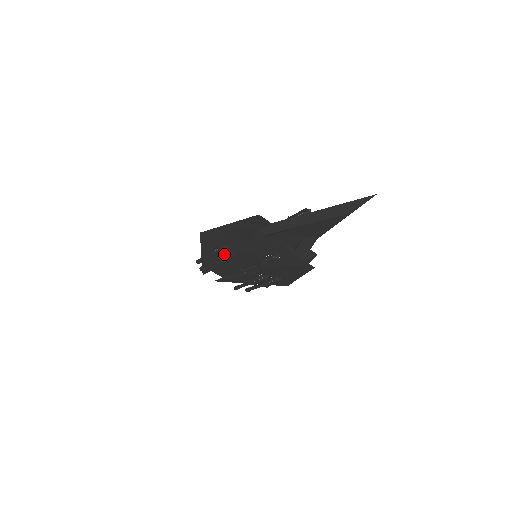
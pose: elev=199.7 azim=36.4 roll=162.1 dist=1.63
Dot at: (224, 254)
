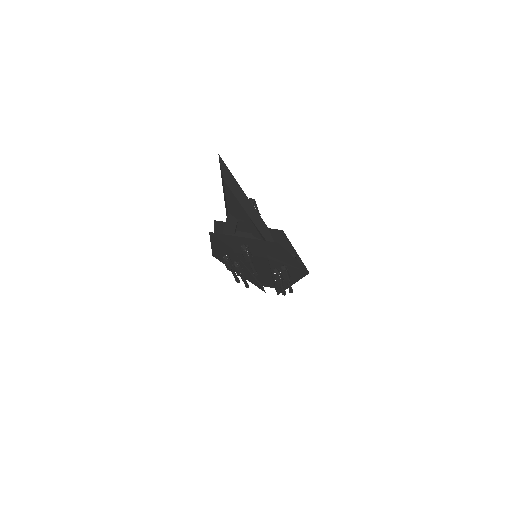
Dot at: (233, 265)
